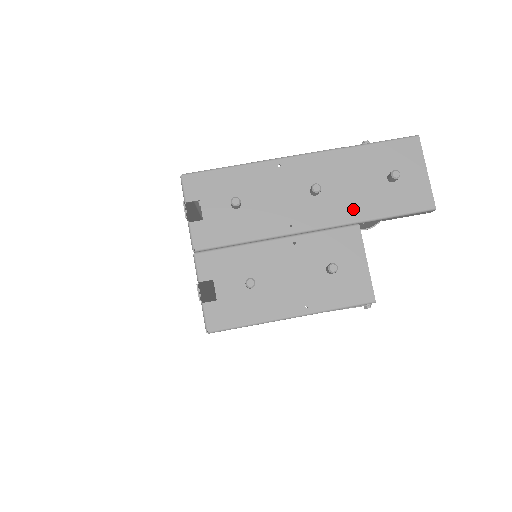
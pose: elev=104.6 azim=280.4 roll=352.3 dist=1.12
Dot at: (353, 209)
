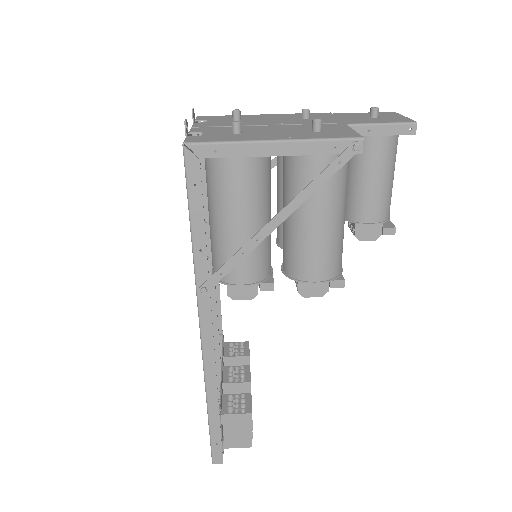
Dot at: (339, 121)
